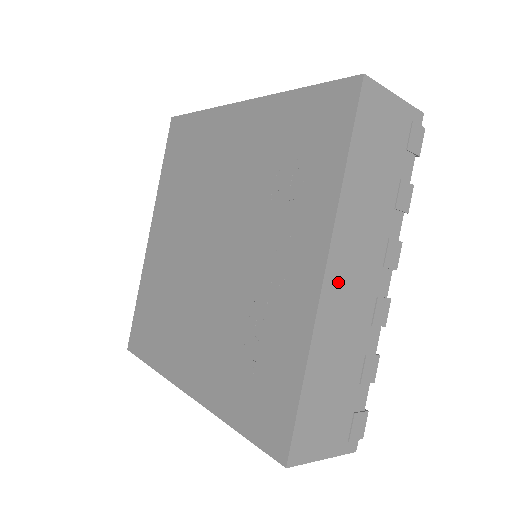
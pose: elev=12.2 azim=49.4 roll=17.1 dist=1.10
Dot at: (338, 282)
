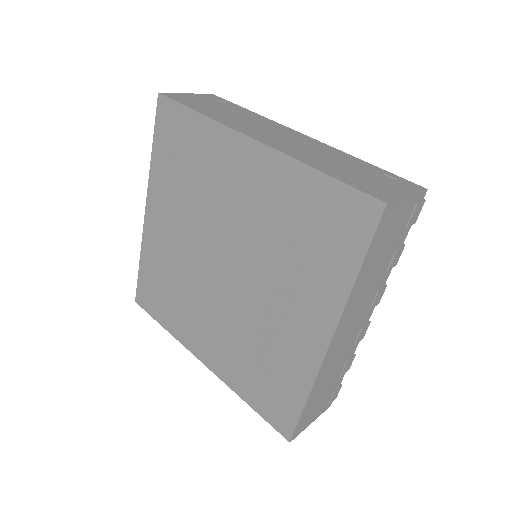
Dot at: (338, 341)
